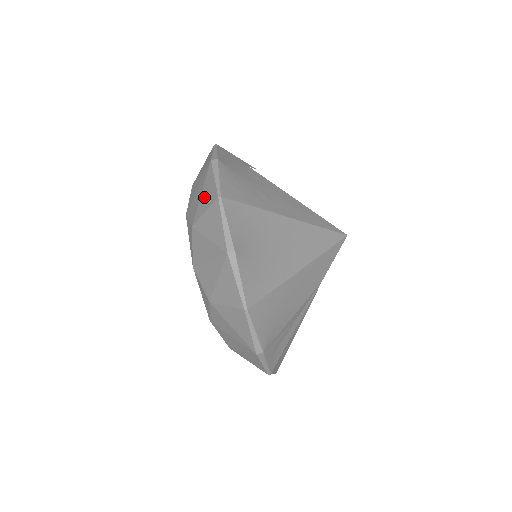
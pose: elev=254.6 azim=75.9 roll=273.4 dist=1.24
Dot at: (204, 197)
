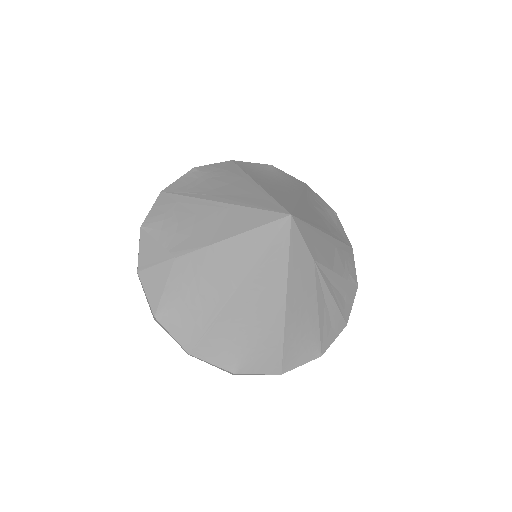
Dot at: occluded
